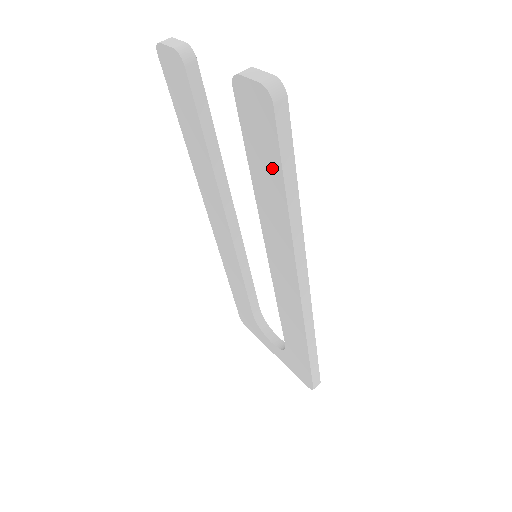
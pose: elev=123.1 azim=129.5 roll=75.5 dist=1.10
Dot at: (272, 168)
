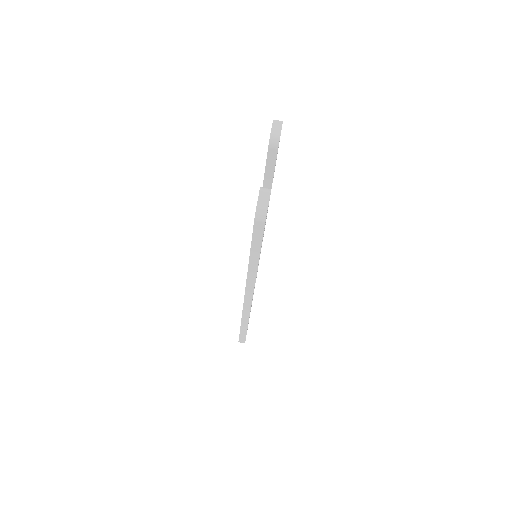
Dot at: occluded
